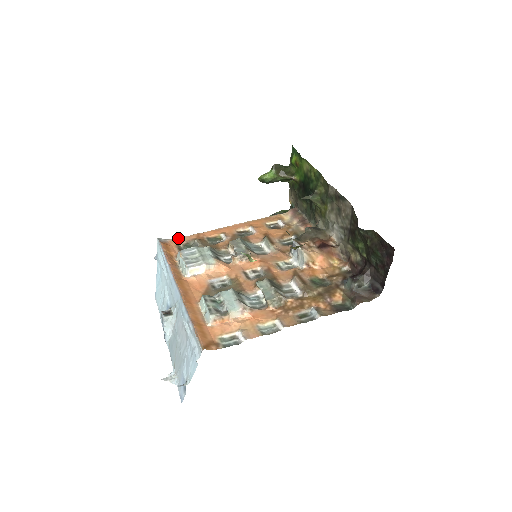
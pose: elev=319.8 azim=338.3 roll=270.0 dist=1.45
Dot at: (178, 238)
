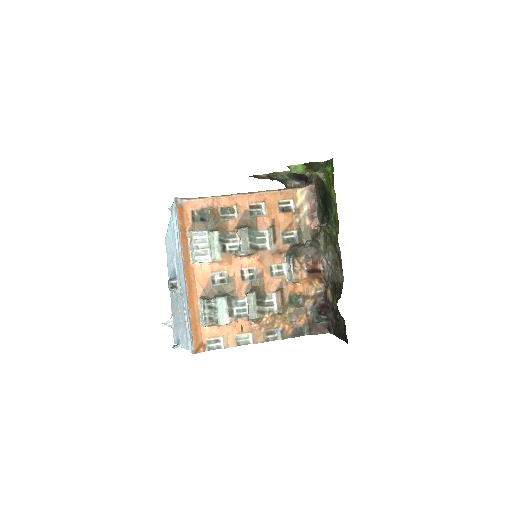
Dot at: (194, 200)
